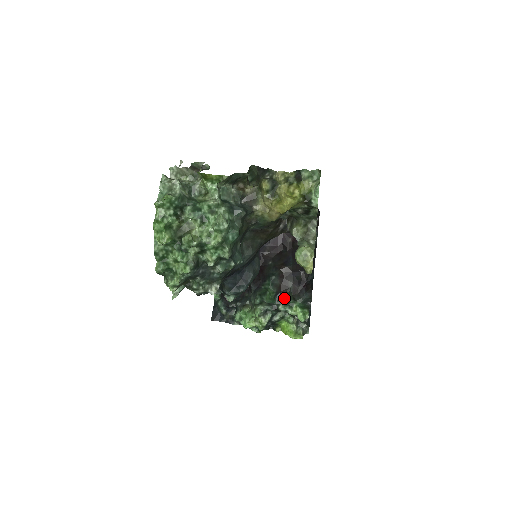
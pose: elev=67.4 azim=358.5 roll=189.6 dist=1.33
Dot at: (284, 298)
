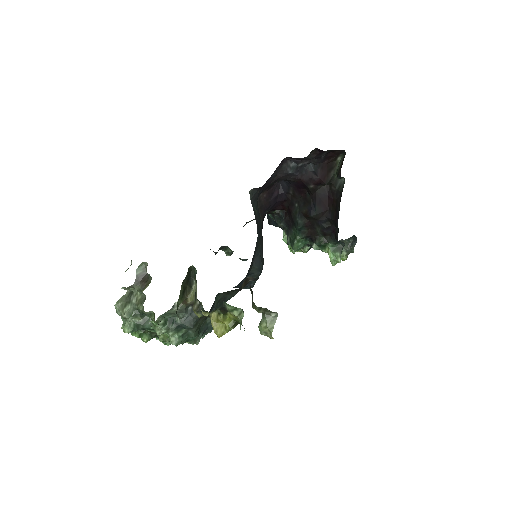
Dot at: occluded
